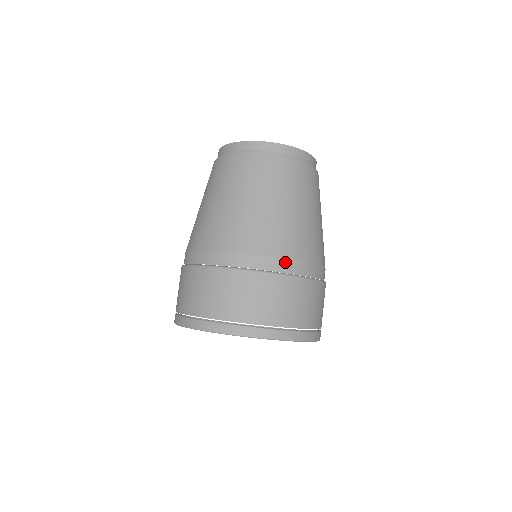
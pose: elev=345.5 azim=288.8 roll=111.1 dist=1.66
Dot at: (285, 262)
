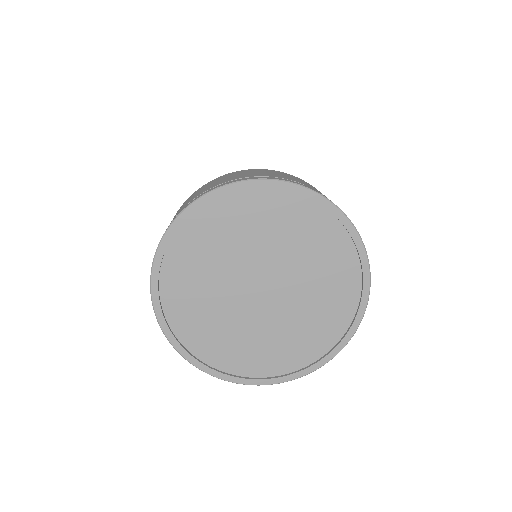
Dot at: occluded
